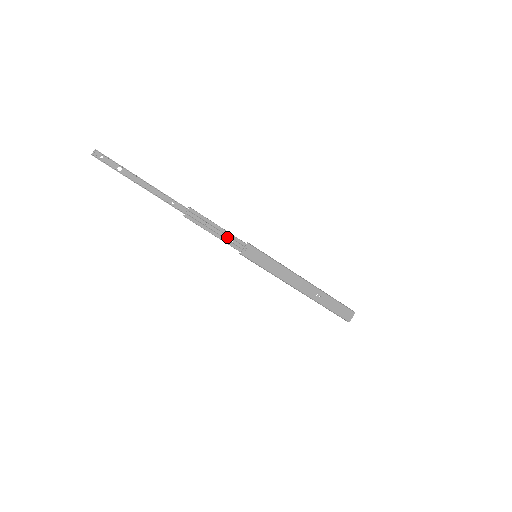
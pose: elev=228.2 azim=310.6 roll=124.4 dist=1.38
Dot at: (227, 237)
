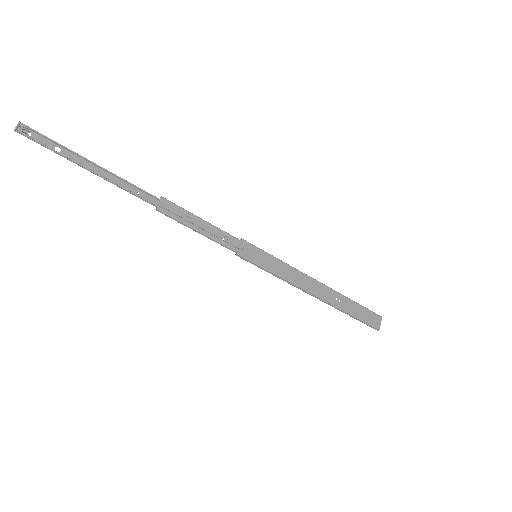
Dot at: (216, 234)
